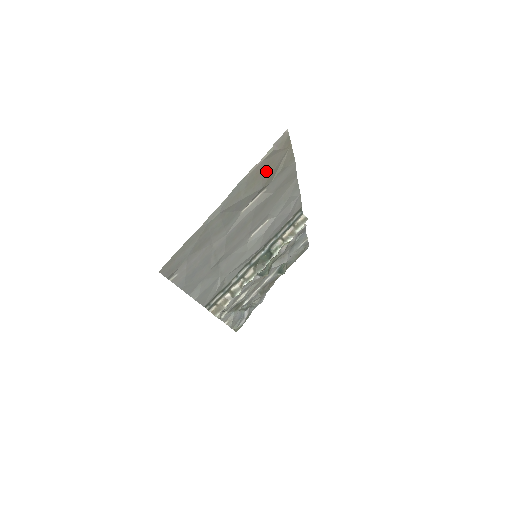
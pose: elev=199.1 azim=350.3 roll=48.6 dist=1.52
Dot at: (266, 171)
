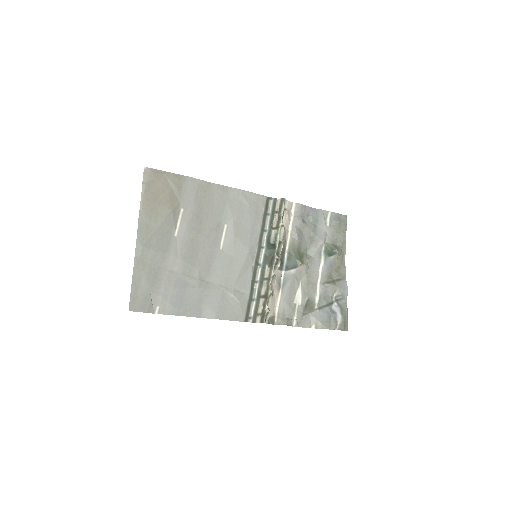
Dot at: (159, 199)
